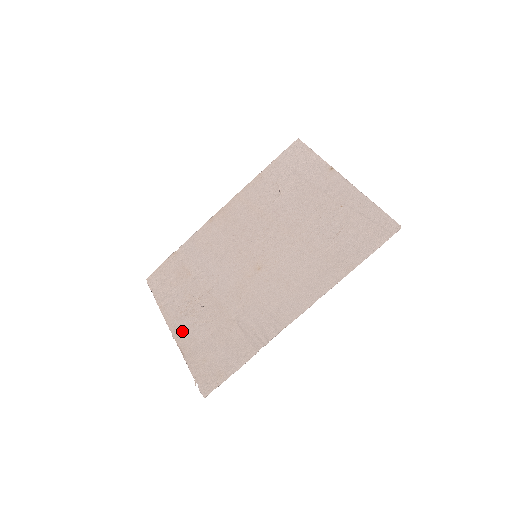
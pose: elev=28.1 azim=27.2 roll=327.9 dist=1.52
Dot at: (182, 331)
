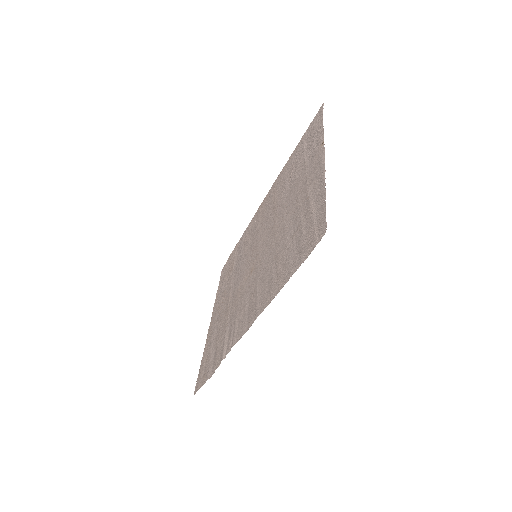
Dot at: (212, 326)
